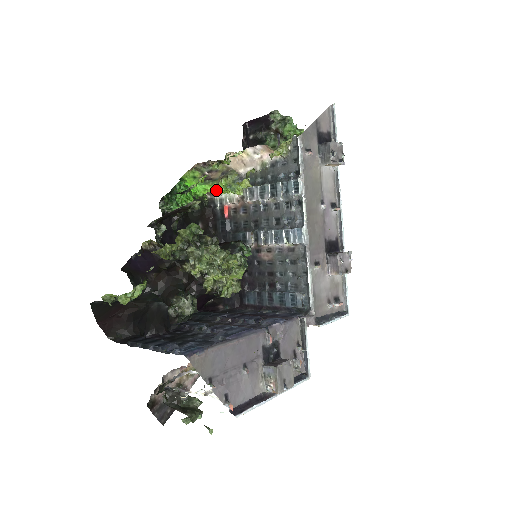
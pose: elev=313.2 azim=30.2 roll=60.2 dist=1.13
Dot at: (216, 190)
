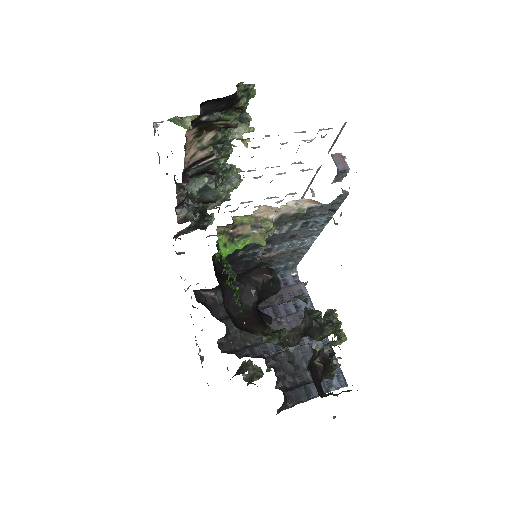
Dot at: (247, 243)
